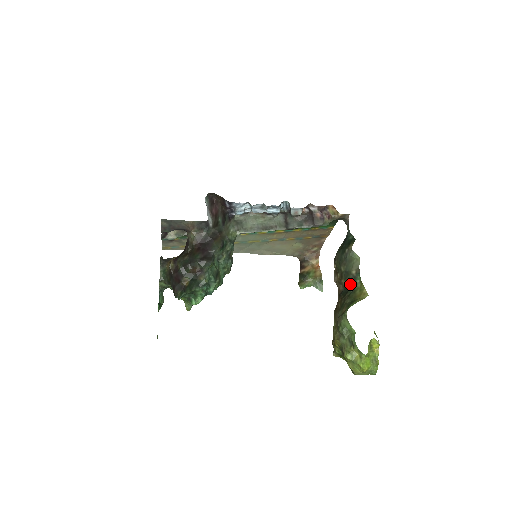
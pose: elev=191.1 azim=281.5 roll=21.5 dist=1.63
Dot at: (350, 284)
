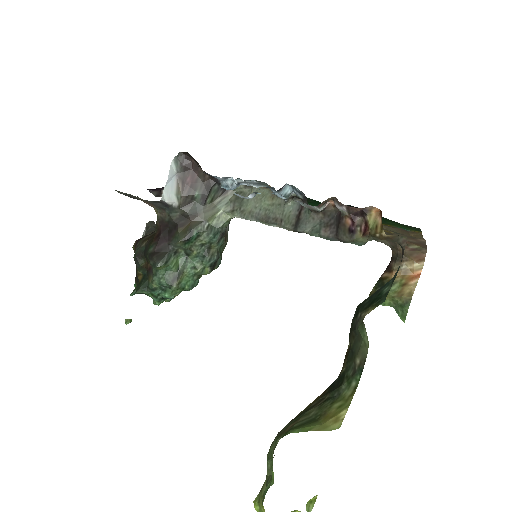
Dot at: (344, 378)
